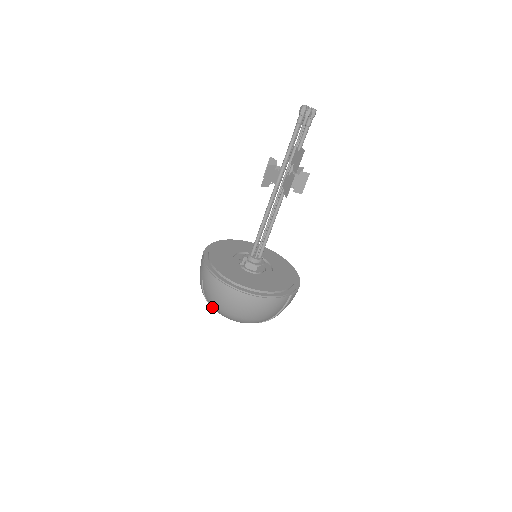
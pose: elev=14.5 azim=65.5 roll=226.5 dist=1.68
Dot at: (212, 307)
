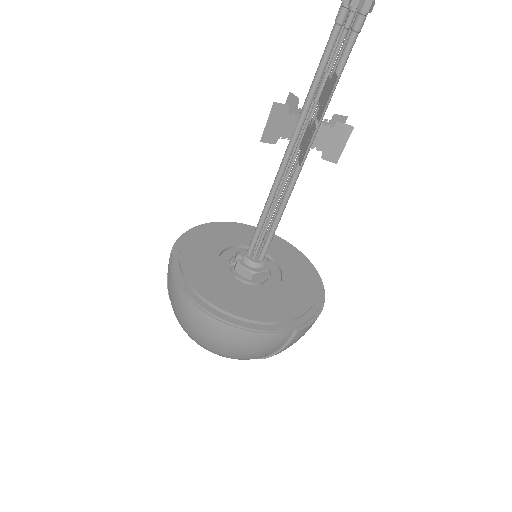
Dot at: occluded
